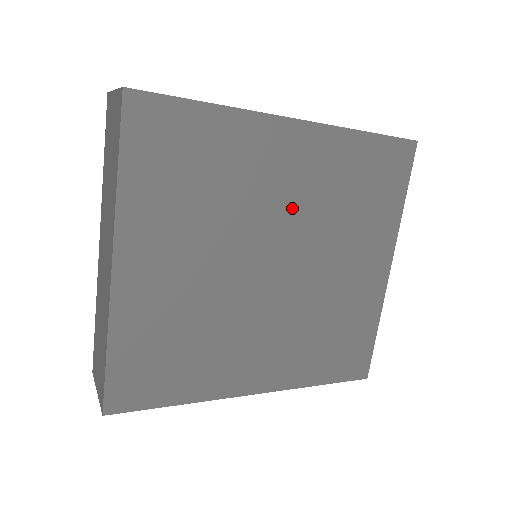
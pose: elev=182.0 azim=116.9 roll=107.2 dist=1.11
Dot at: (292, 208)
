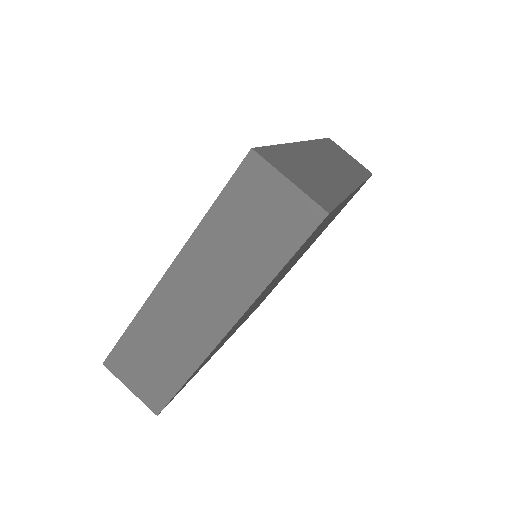
Dot at: occluded
